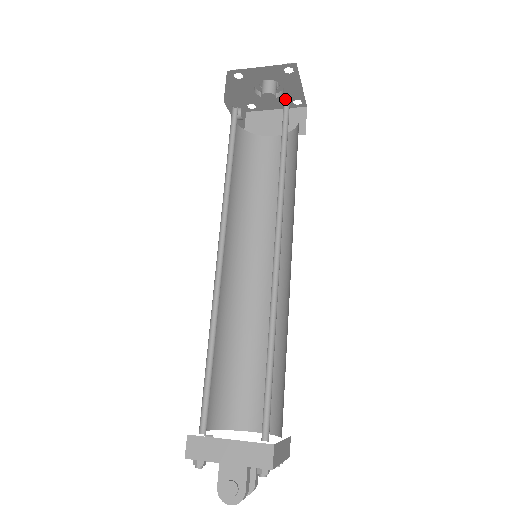
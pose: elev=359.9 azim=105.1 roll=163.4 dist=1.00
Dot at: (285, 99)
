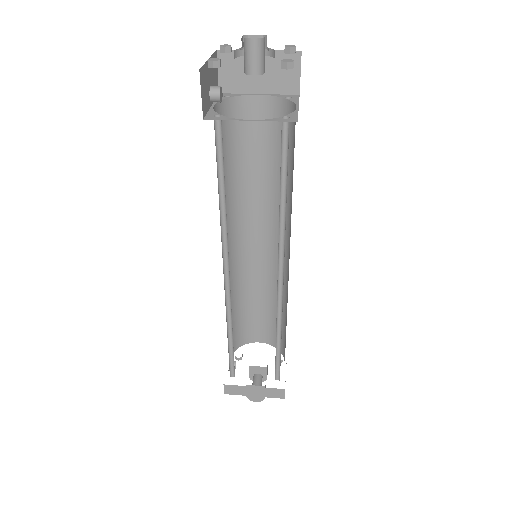
Dot at: occluded
